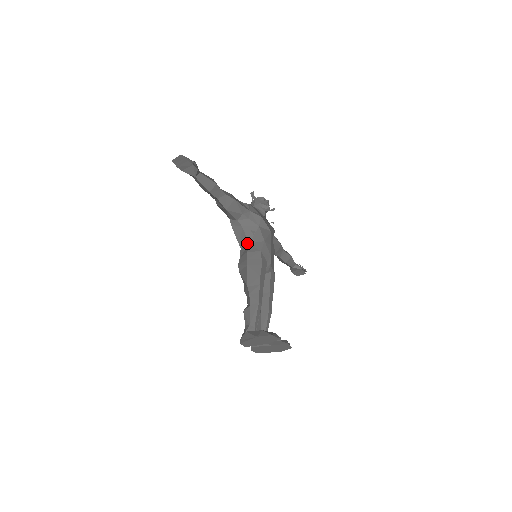
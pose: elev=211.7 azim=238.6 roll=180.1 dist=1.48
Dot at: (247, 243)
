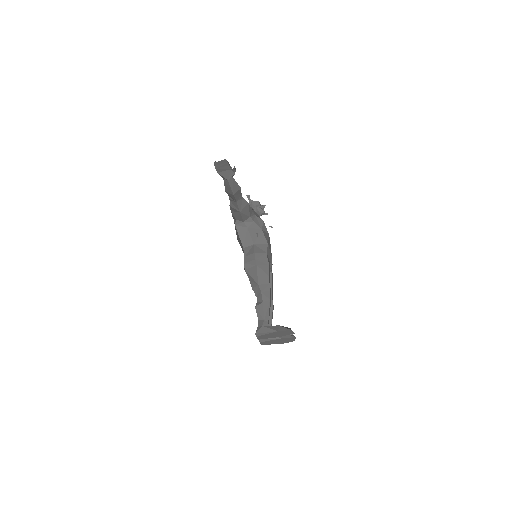
Dot at: (251, 244)
